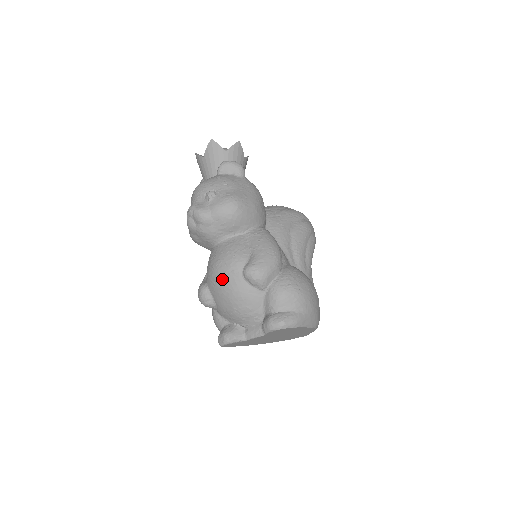
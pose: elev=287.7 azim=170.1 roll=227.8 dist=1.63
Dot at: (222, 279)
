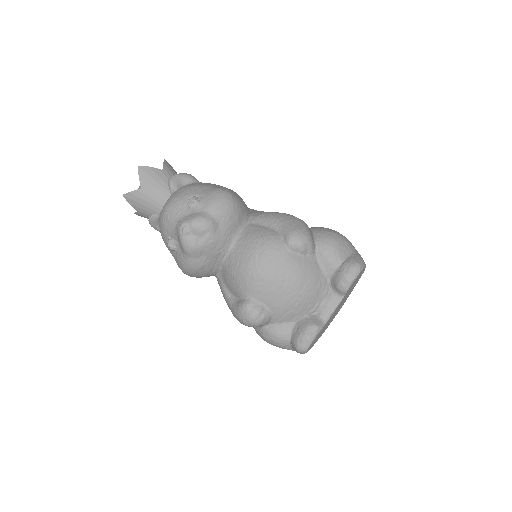
Dot at: (270, 270)
